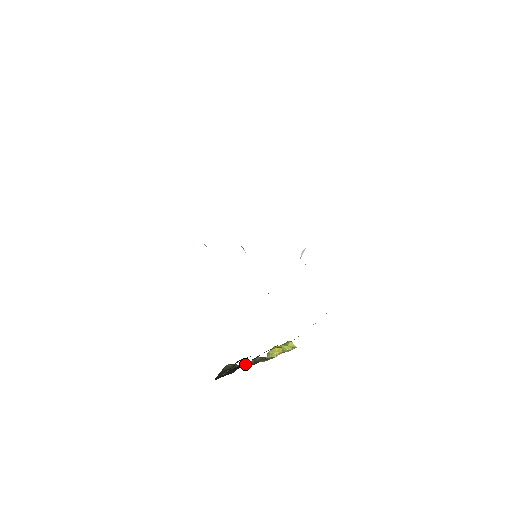
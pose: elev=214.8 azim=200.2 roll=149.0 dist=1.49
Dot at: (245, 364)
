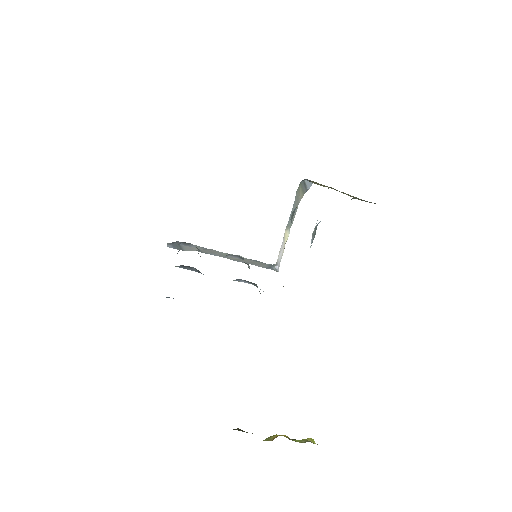
Dot at: occluded
